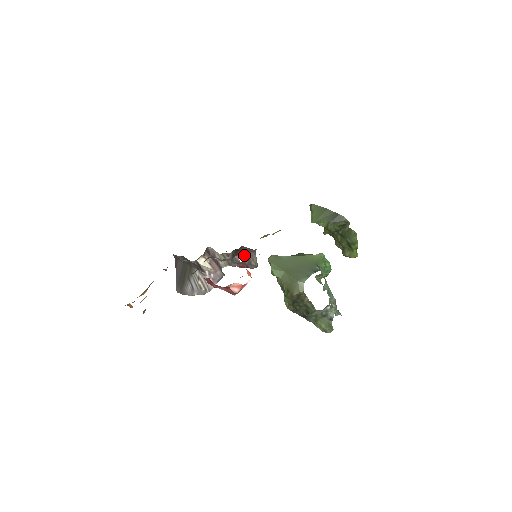
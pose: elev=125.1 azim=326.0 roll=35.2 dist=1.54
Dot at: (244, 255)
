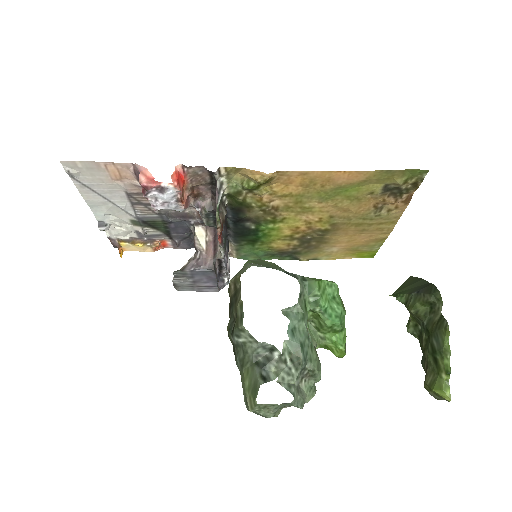
Dot at: (221, 211)
